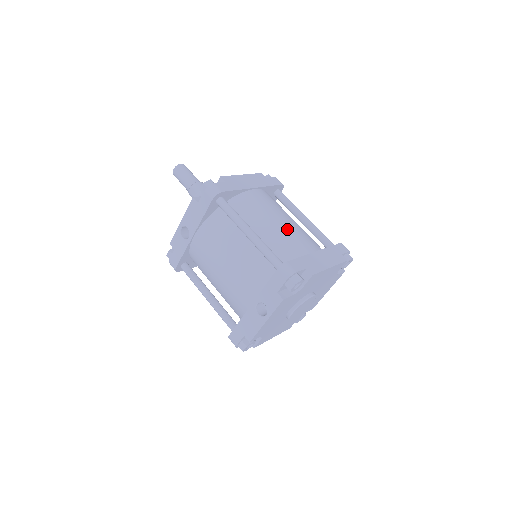
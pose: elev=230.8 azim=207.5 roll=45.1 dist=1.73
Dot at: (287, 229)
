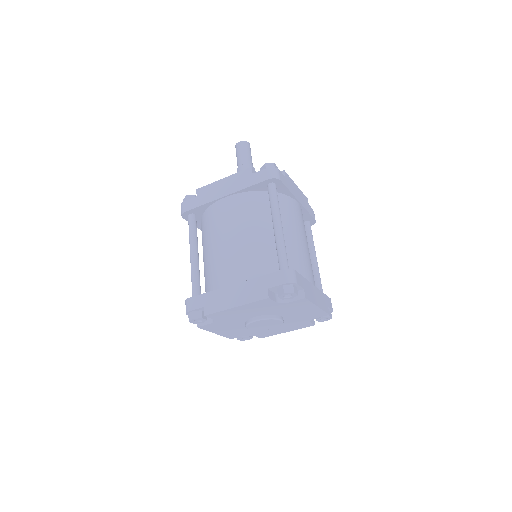
Dot at: (225, 252)
